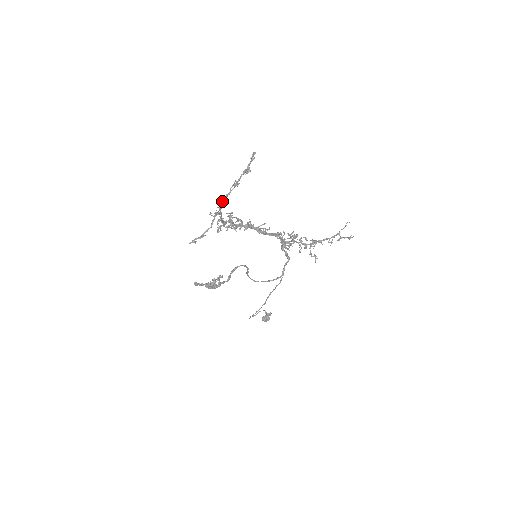
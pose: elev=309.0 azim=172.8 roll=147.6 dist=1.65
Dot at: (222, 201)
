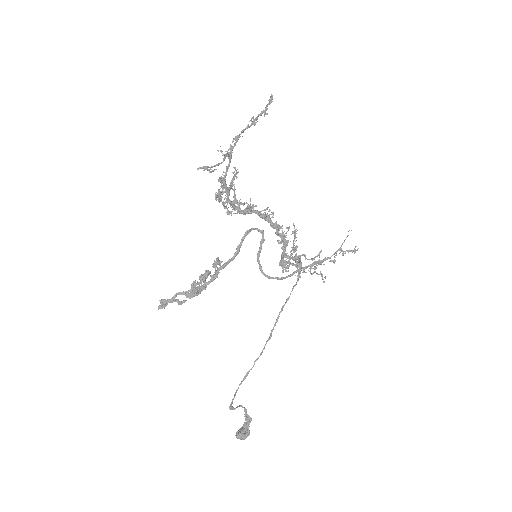
Dot at: (237, 136)
